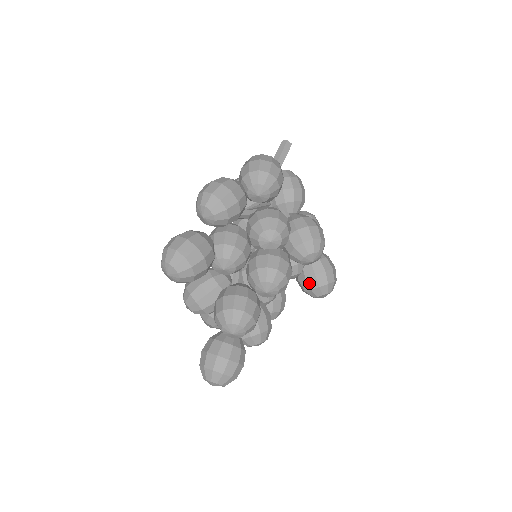
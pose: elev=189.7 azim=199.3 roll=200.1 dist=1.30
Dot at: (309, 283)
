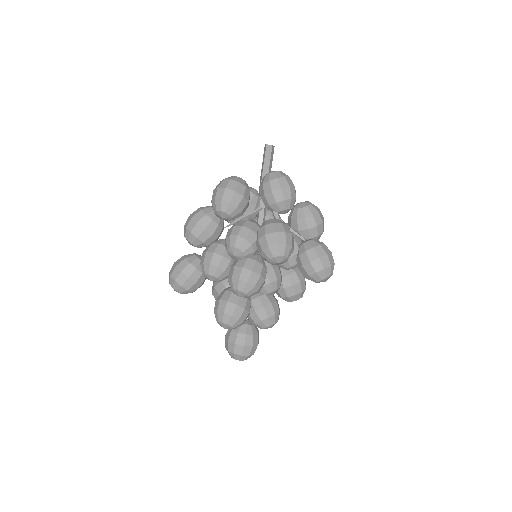
Dot at: (302, 273)
